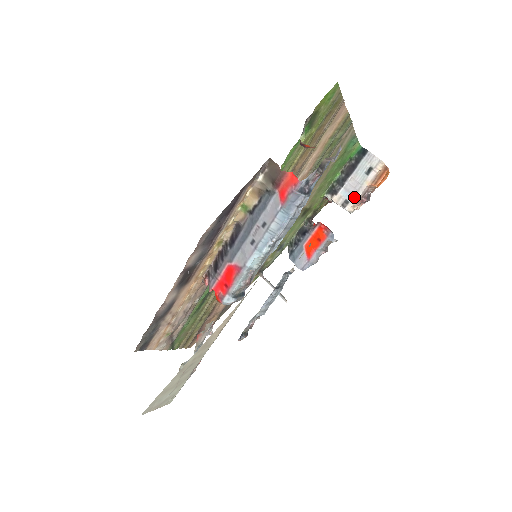
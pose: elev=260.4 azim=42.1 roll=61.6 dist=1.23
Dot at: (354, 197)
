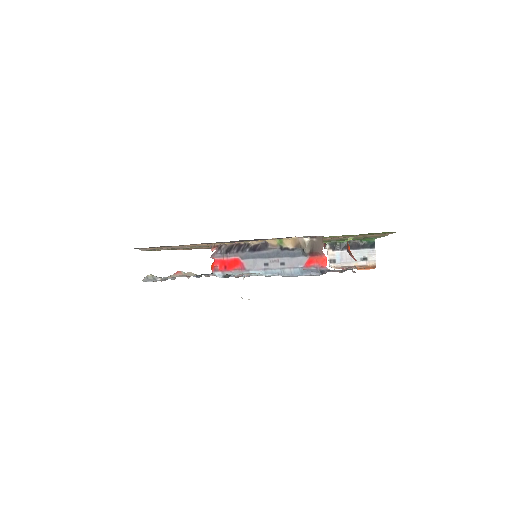
Dot at: (341, 263)
